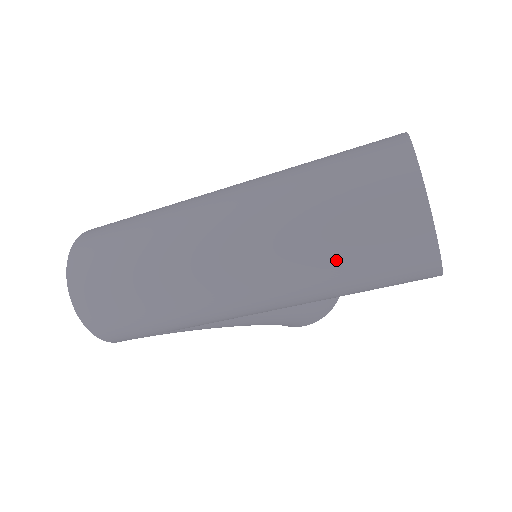
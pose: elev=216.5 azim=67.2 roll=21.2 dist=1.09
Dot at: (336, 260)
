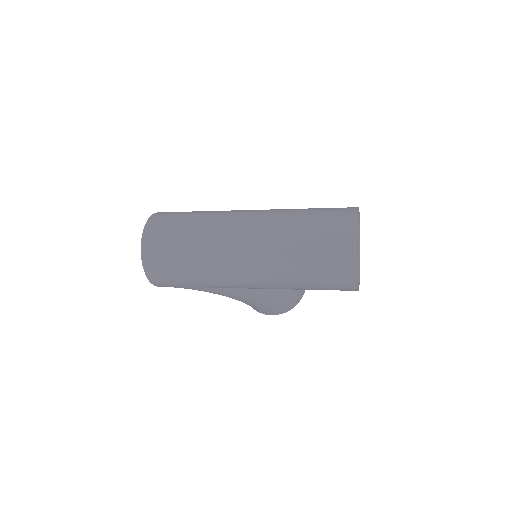
Dot at: (303, 264)
